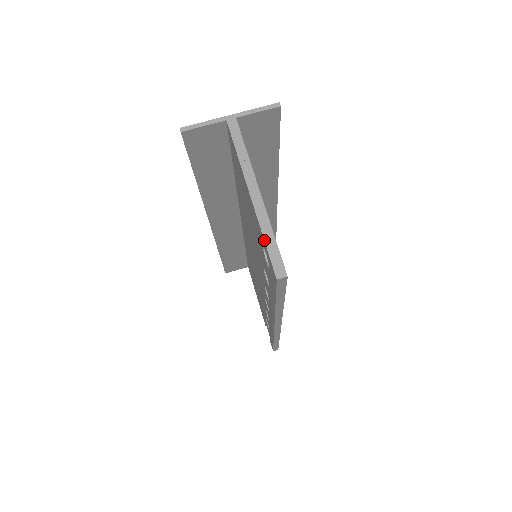
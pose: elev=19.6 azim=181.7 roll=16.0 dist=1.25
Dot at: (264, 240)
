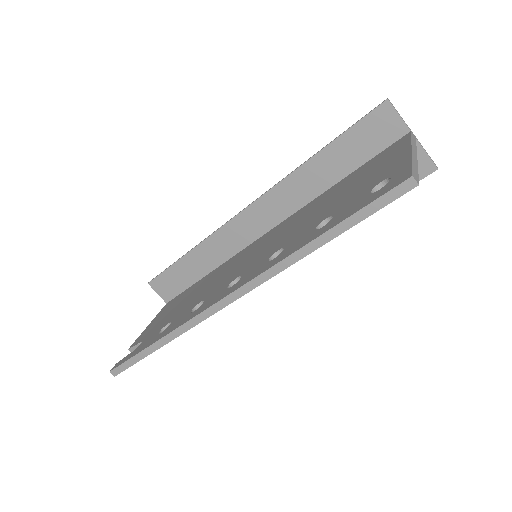
Dot at: (412, 163)
